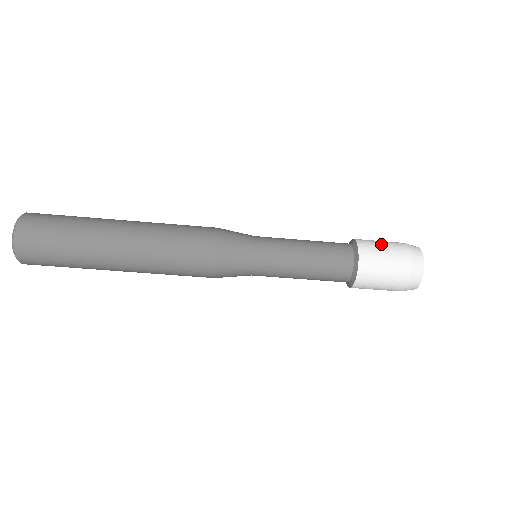
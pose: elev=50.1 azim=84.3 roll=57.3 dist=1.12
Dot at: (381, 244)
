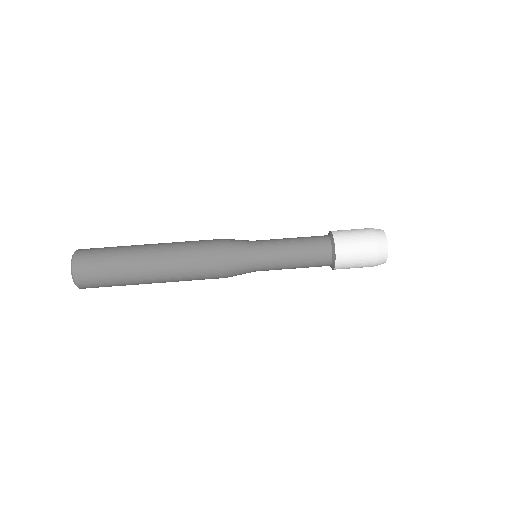
Dot at: (350, 230)
